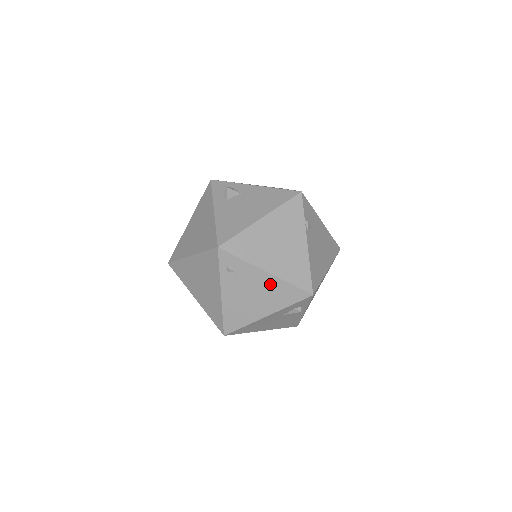
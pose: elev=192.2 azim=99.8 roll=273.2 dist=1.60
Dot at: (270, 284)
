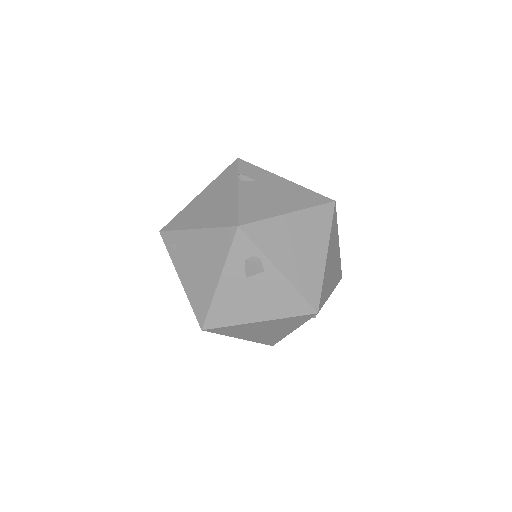
Dot at: (203, 240)
